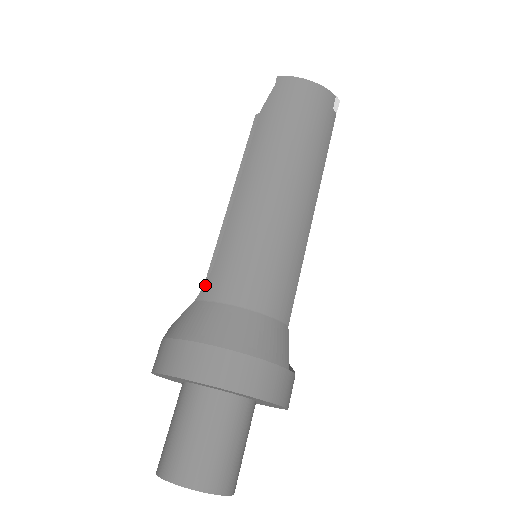
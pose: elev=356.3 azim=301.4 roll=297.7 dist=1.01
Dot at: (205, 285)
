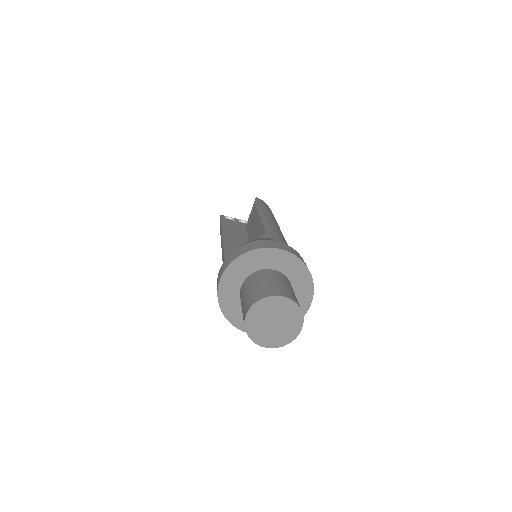
Dot at: (265, 234)
